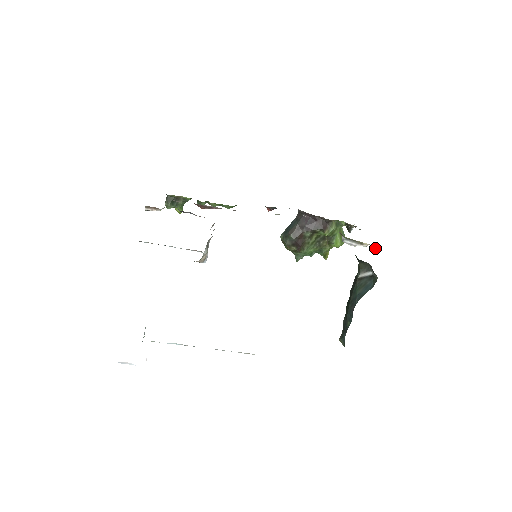
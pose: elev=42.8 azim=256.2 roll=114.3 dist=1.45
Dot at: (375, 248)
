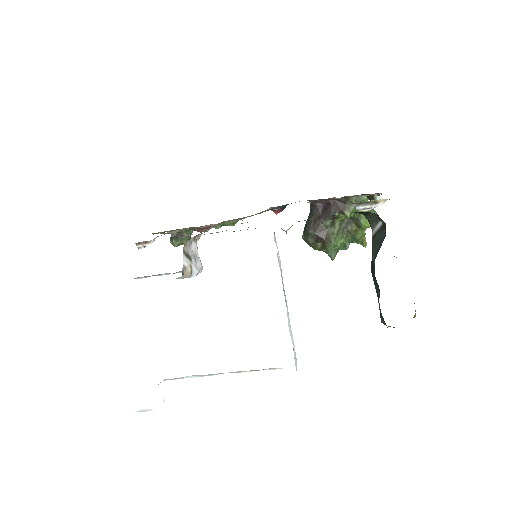
Dot at: occluded
